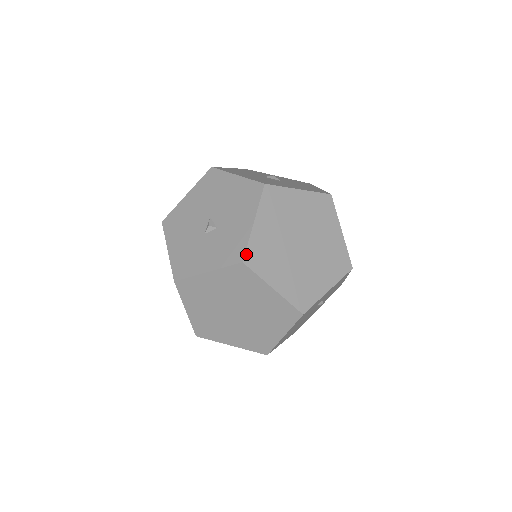
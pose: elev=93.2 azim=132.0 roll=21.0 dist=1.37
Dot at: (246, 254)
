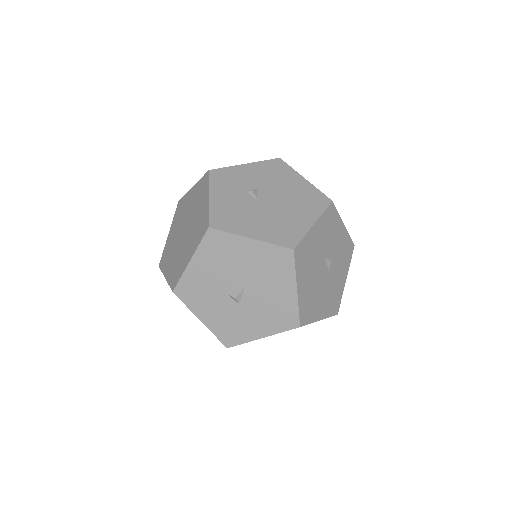
Dot at: occluded
